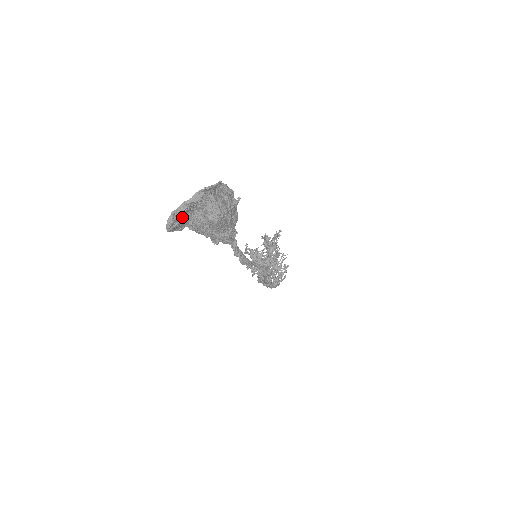
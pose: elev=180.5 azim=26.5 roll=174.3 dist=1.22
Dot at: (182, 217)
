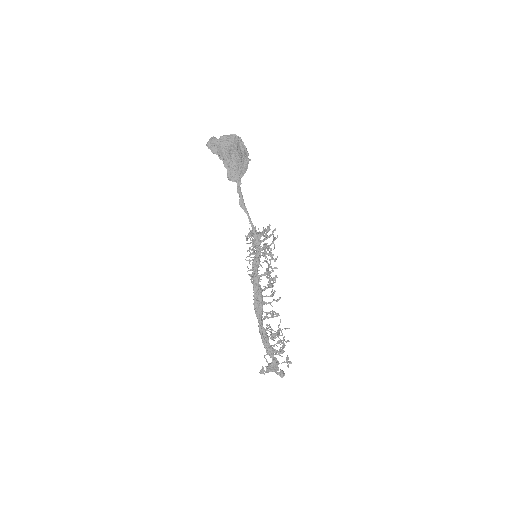
Dot at: (217, 143)
